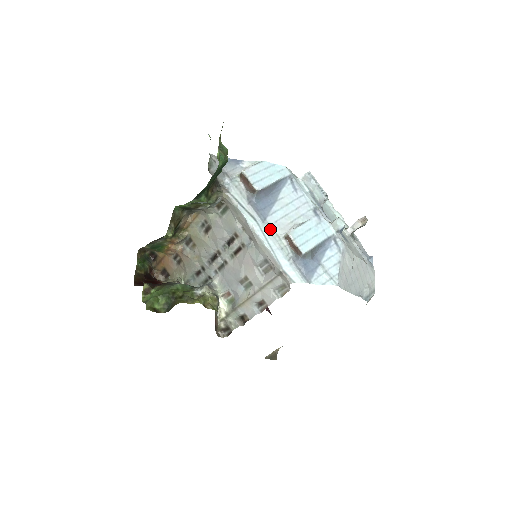
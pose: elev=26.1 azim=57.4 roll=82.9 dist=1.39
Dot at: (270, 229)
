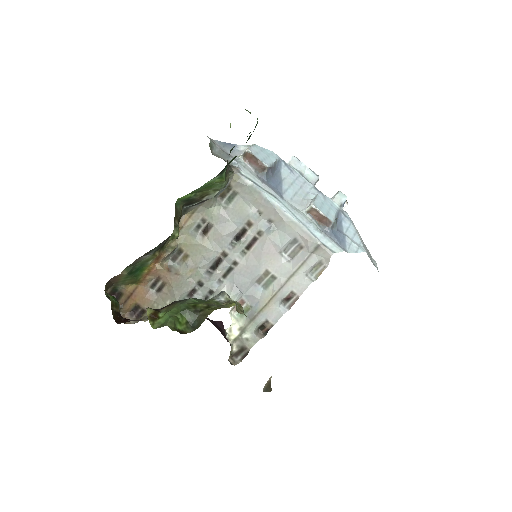
Dot at: (291, 205)
